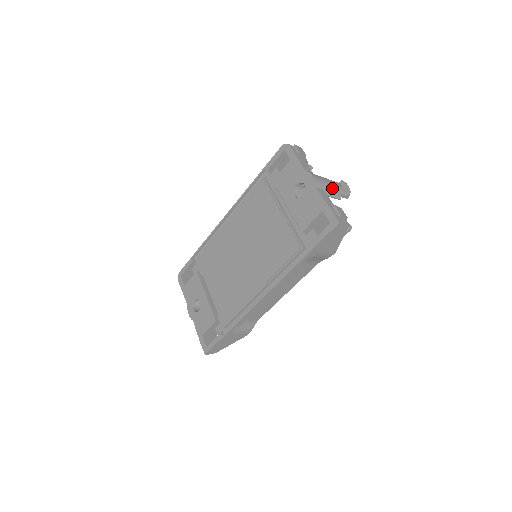
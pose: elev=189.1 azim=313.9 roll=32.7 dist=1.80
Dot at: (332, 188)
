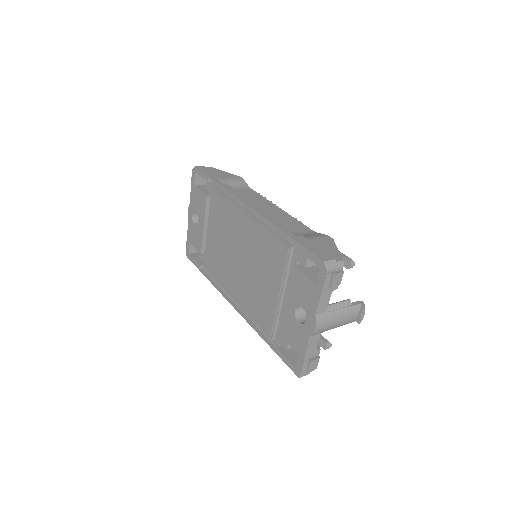
Dot at: (336, 326)
